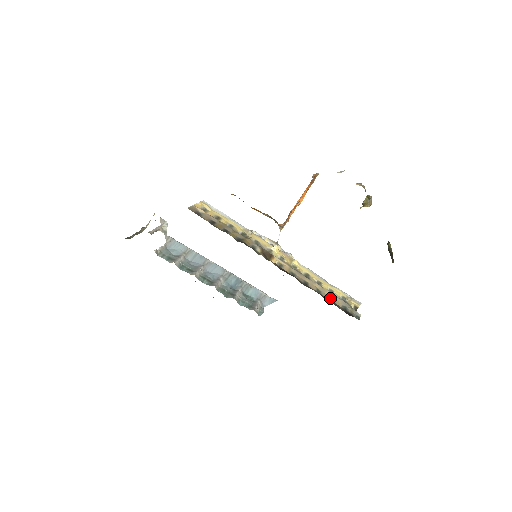
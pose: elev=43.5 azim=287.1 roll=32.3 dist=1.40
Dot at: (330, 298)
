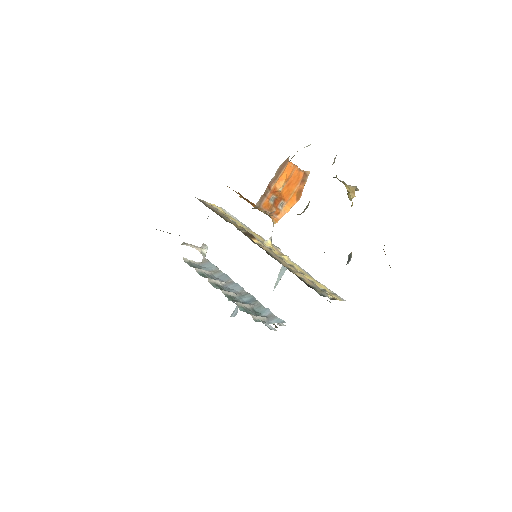
Dot at: occluded
